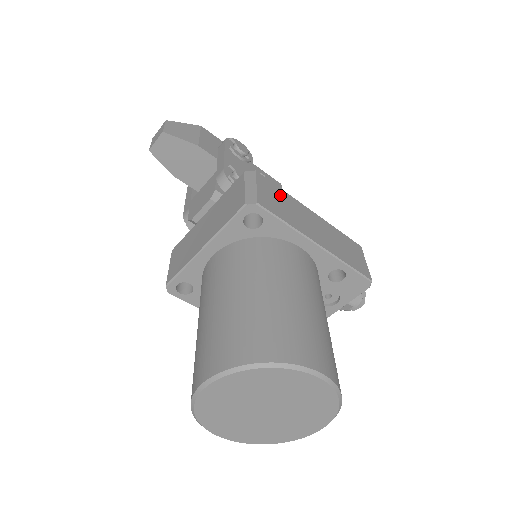
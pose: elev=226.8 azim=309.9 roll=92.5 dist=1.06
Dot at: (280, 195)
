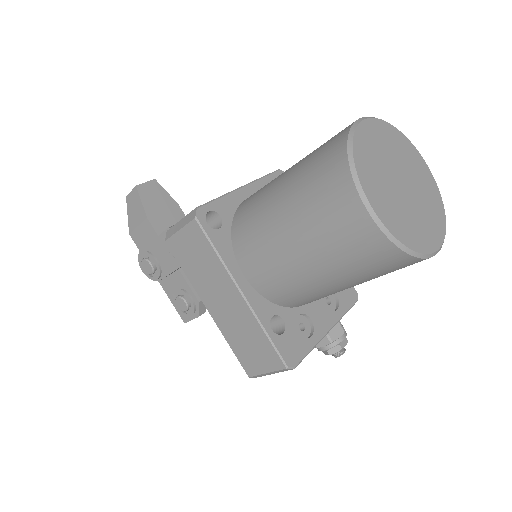
Dot at: occluded
